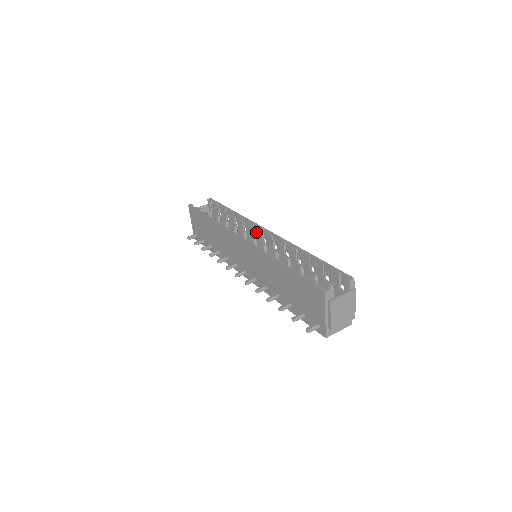
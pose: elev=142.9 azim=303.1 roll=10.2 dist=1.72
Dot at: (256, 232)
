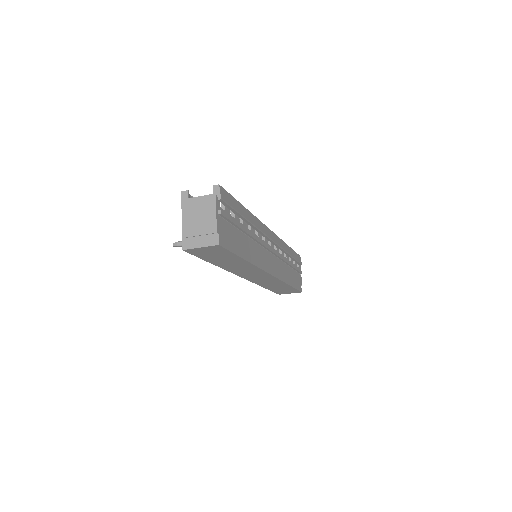
Dot at: occluded
